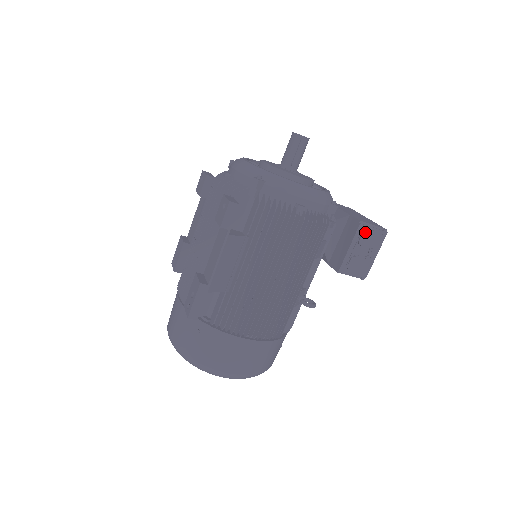
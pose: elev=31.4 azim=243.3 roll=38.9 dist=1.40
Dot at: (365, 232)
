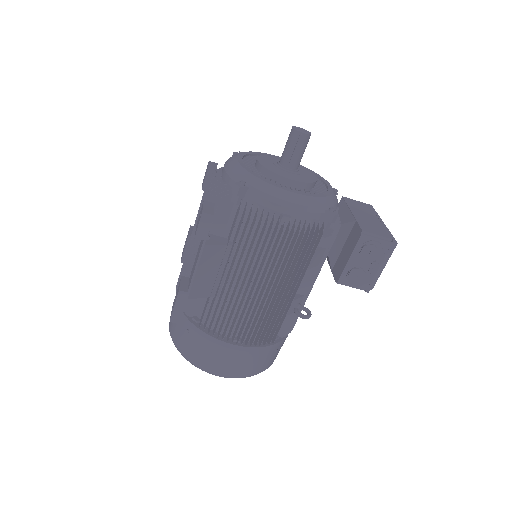
Dot at: (368, 243)
